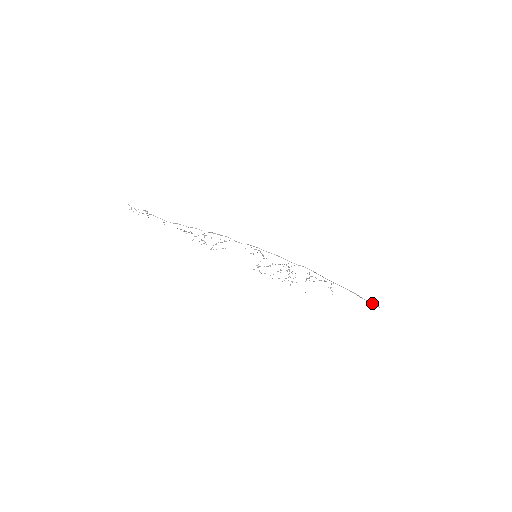
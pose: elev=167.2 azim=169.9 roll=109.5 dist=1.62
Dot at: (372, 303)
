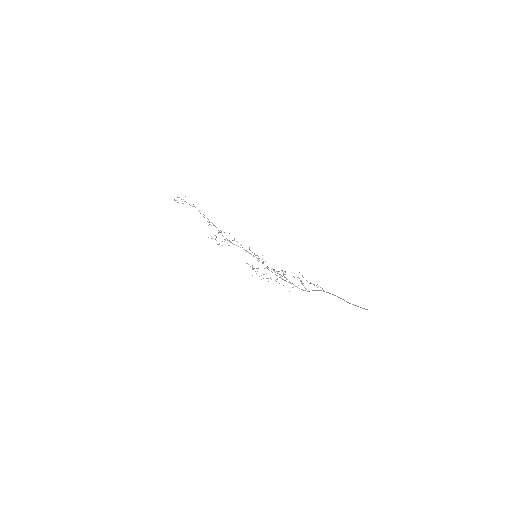
Dot at: occluded
